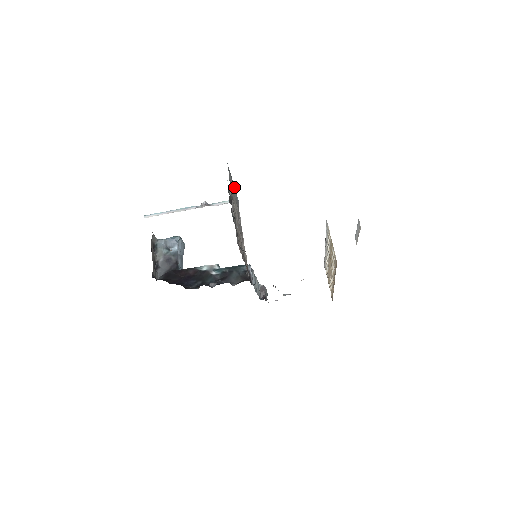
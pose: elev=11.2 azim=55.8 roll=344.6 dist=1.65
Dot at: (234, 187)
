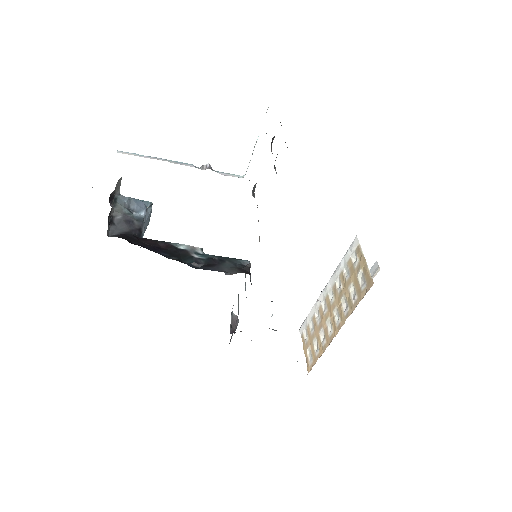
Dot at: occluded
